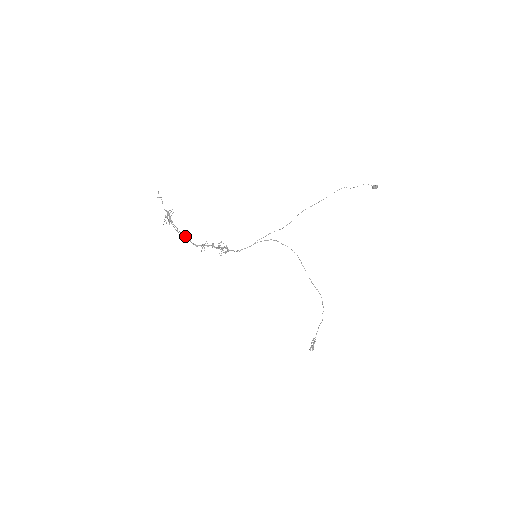
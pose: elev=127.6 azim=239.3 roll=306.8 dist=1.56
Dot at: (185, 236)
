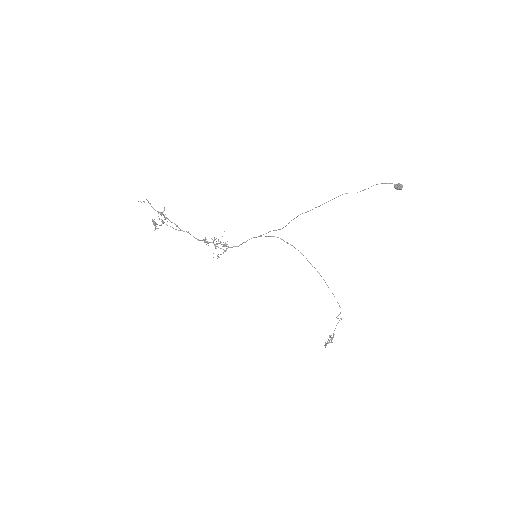
Dot at: occluded
